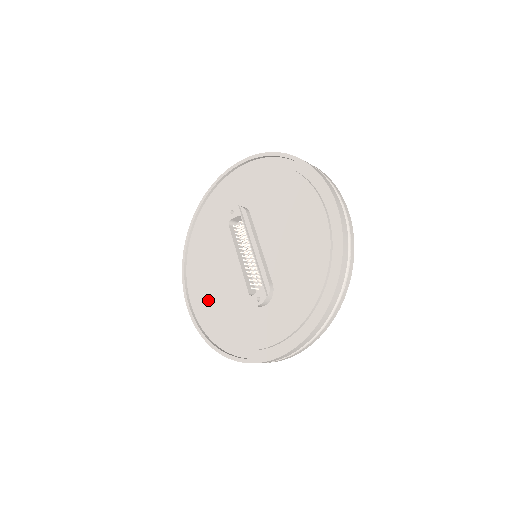
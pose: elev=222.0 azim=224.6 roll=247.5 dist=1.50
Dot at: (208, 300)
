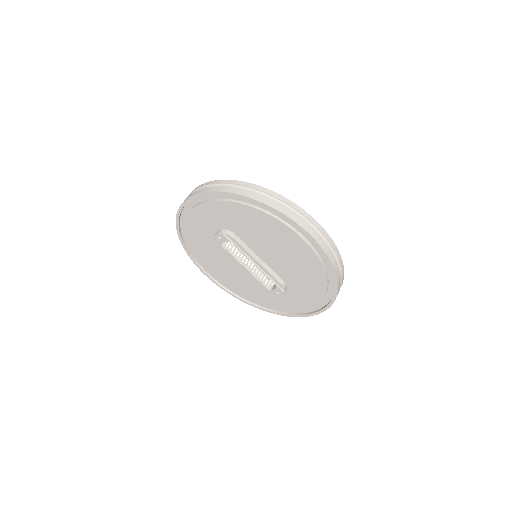
Dot at: (230, 282)
